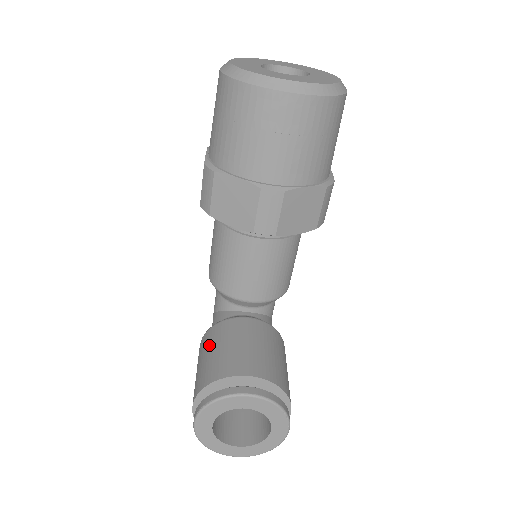
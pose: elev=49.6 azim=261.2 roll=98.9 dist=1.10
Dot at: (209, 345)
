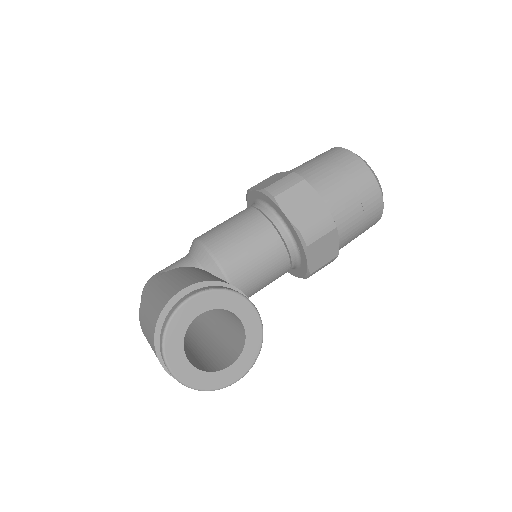
Dot at: (199, 271)
